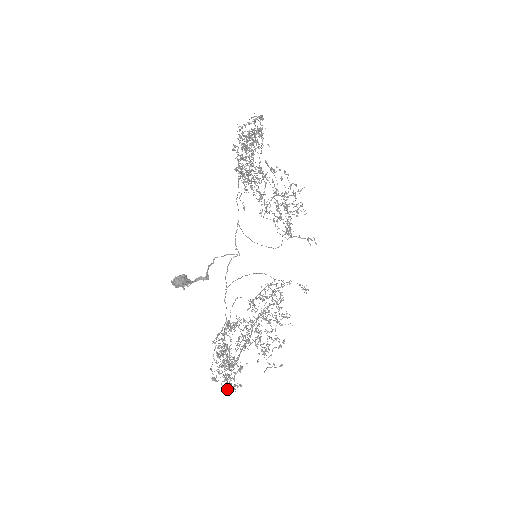
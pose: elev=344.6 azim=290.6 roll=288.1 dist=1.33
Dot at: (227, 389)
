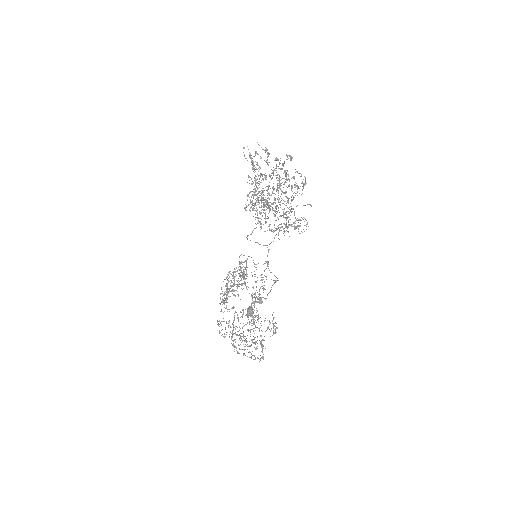
Dot at: occluded
